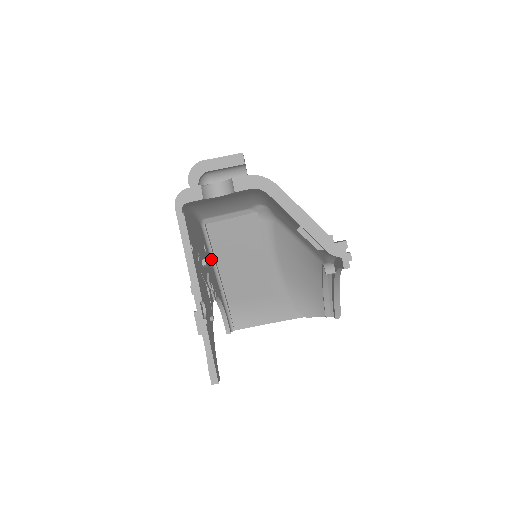
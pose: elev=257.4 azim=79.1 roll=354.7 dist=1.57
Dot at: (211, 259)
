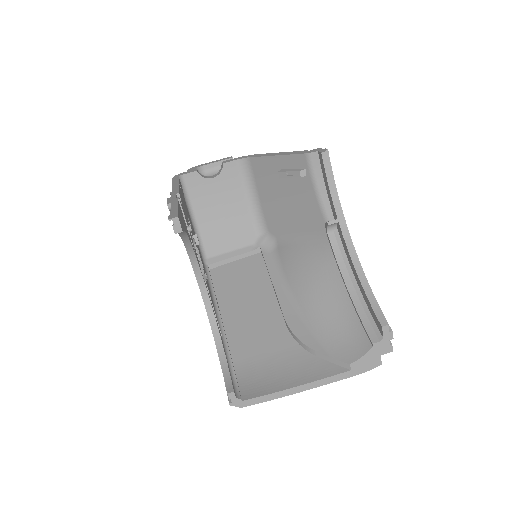
Dot at: (212, 297)
